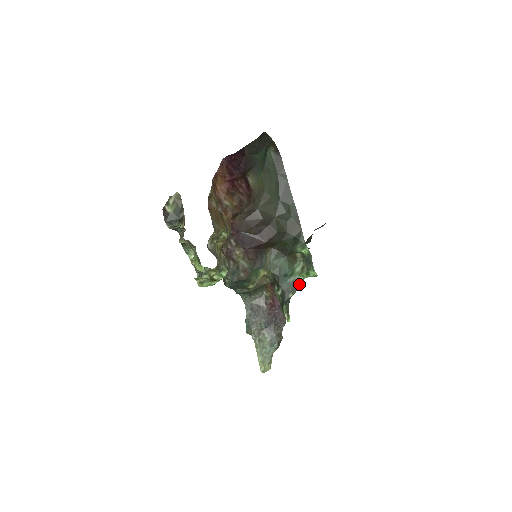
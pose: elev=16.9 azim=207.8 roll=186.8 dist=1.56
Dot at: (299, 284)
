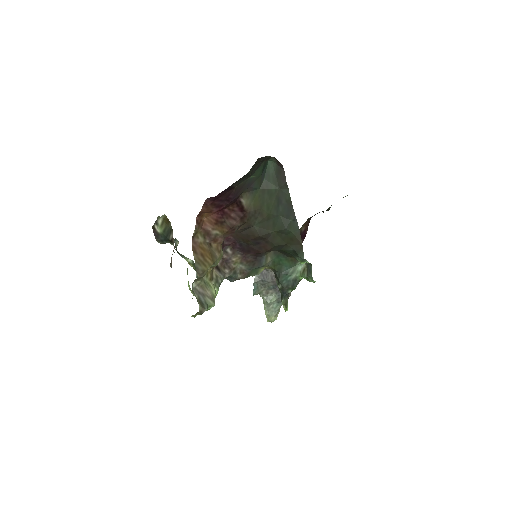
Dot at: occluded
